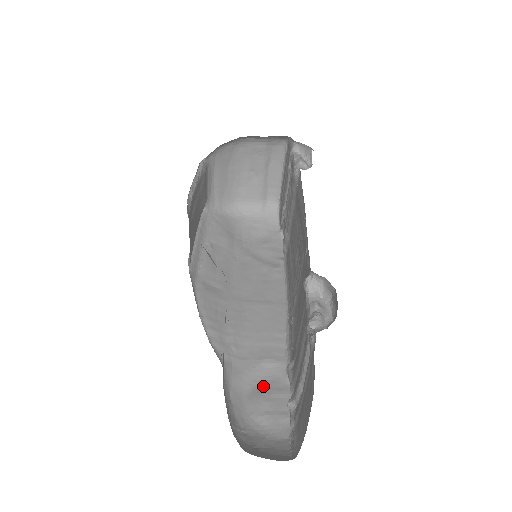
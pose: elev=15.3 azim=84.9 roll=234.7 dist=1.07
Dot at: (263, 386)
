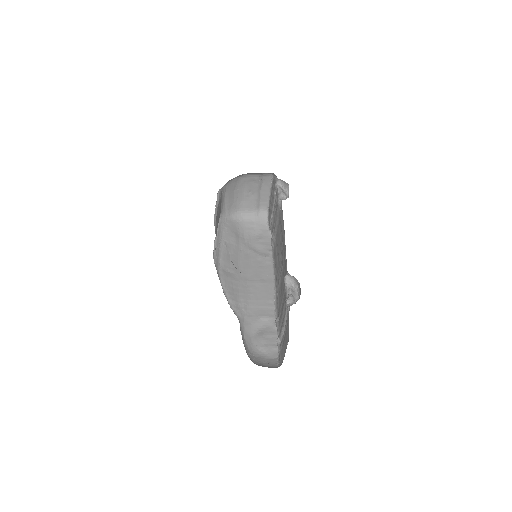
Dot at: (262, 331)
